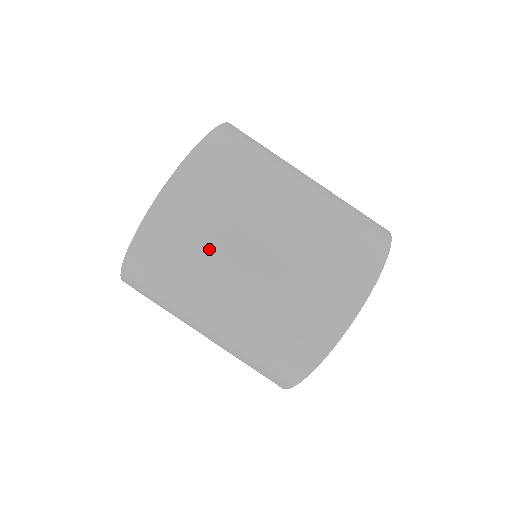
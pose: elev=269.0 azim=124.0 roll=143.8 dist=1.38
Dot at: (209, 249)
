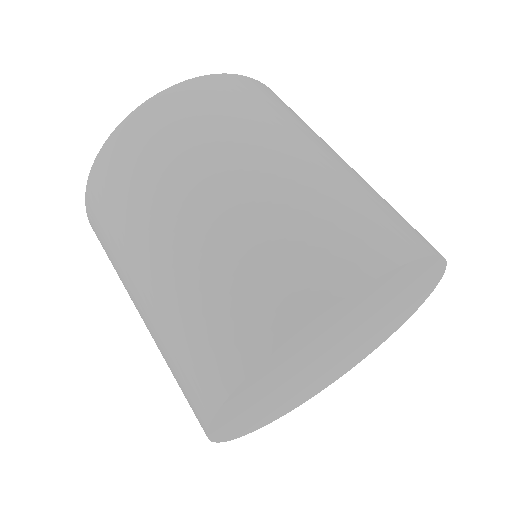
Dot at: (199, 146)
